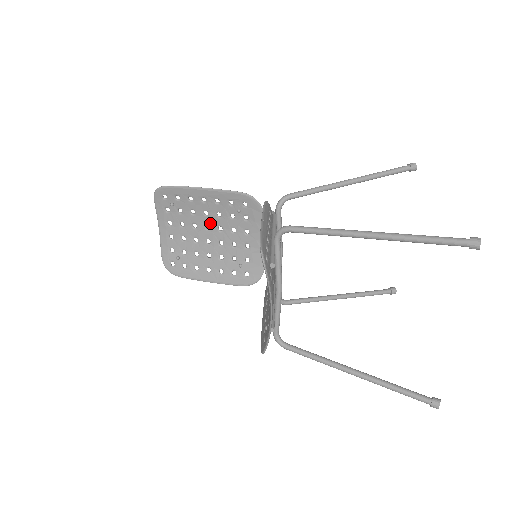
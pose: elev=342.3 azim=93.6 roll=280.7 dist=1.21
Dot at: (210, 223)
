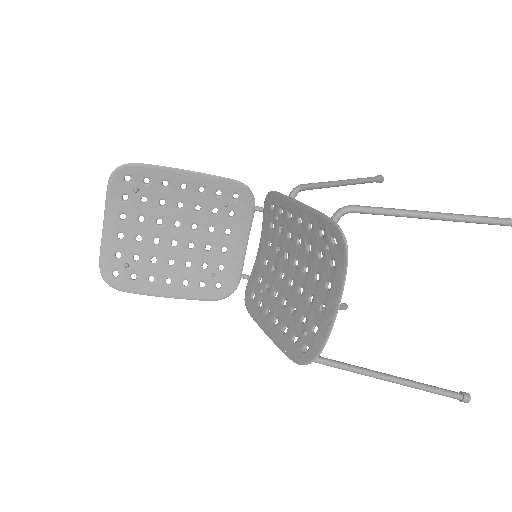
Dot at: (183, 219)
